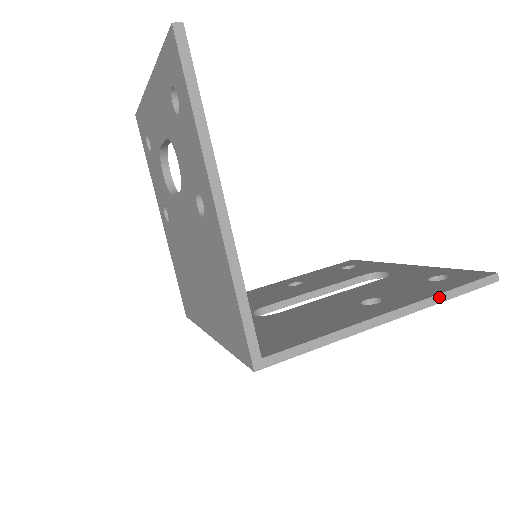
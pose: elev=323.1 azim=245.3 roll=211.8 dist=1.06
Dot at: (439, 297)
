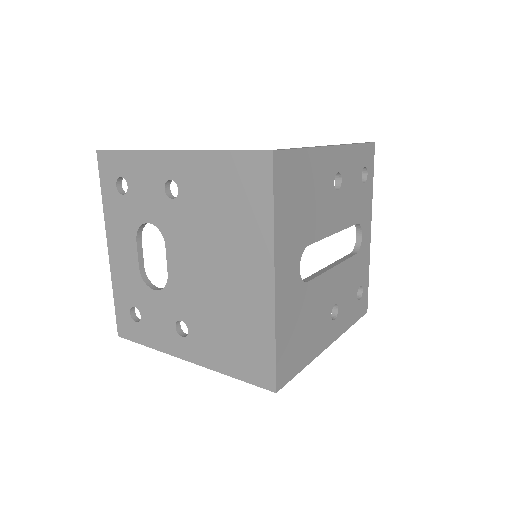
Dot at: occluded
